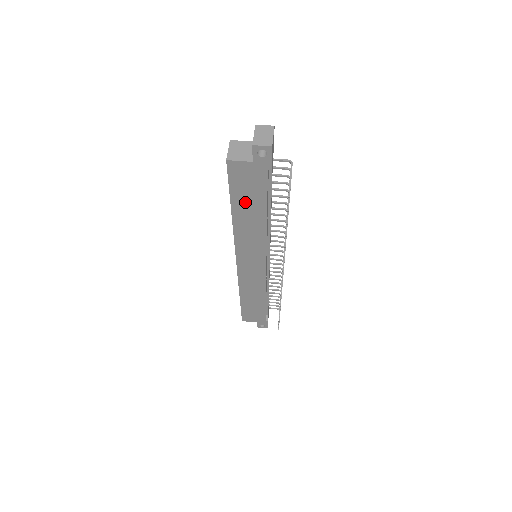
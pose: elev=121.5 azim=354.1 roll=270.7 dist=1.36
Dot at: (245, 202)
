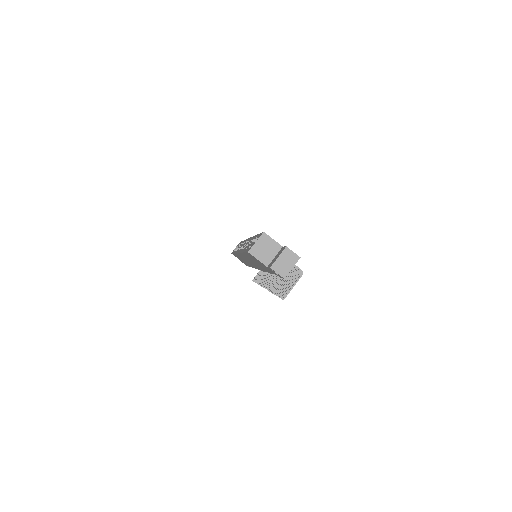
Dot at: (254, 260)
